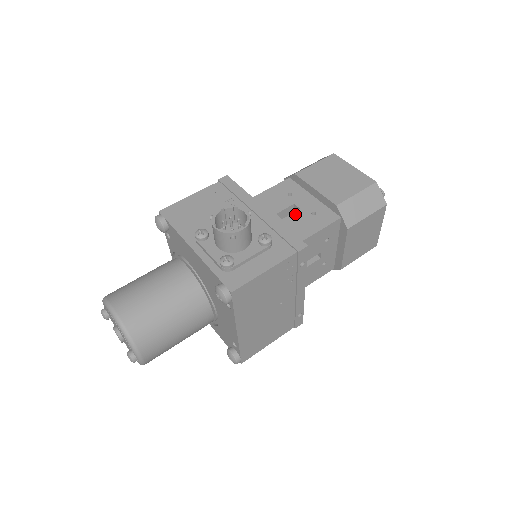
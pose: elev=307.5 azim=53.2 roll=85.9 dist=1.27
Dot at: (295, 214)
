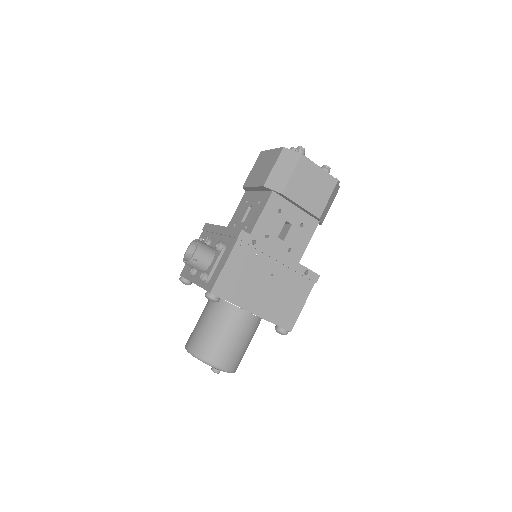
Dot at: (250, 212)
